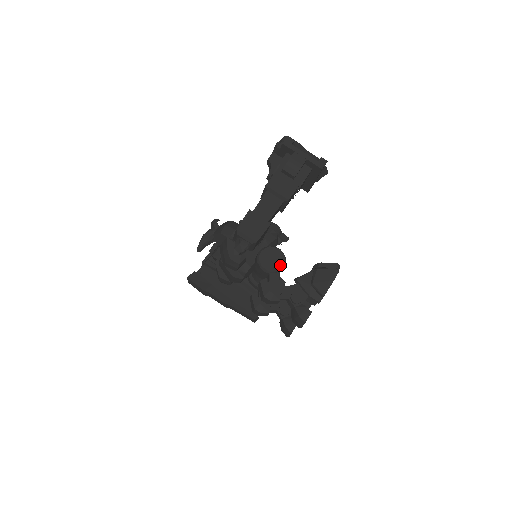
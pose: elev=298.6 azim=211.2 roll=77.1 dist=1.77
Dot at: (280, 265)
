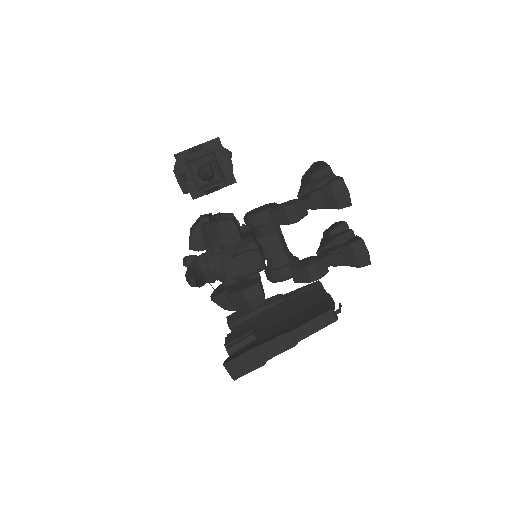
Dot at: (272, 204)
